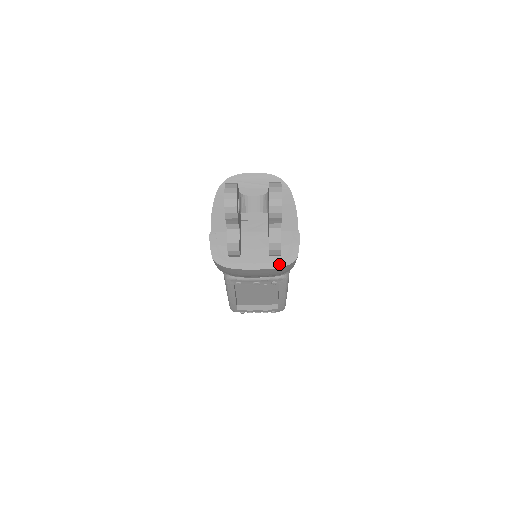
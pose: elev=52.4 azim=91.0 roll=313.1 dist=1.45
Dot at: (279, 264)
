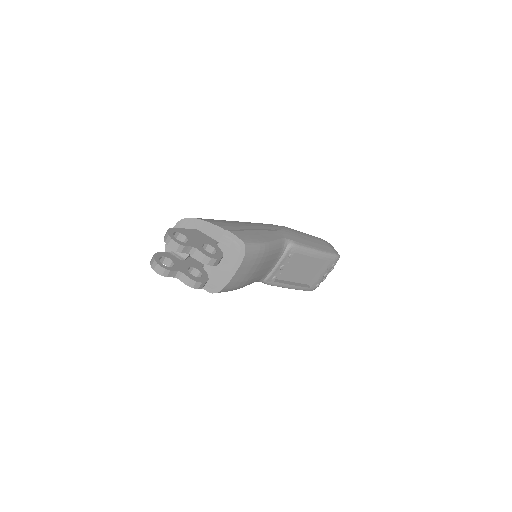
Dot at: (241, 258)
